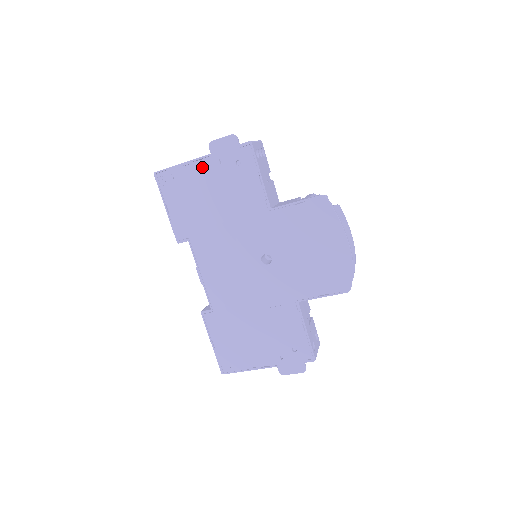
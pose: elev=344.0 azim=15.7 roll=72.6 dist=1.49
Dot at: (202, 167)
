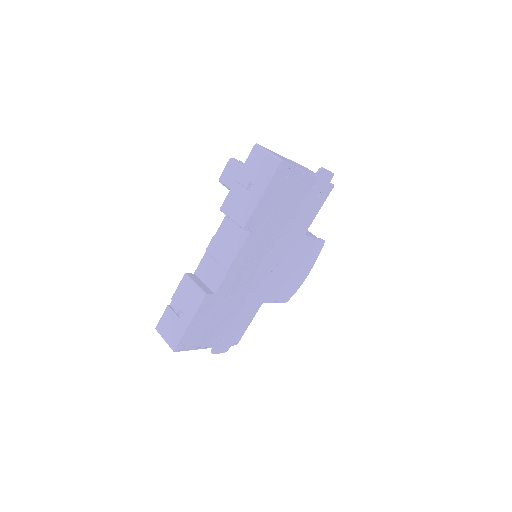
Dot at: (306, 181)
